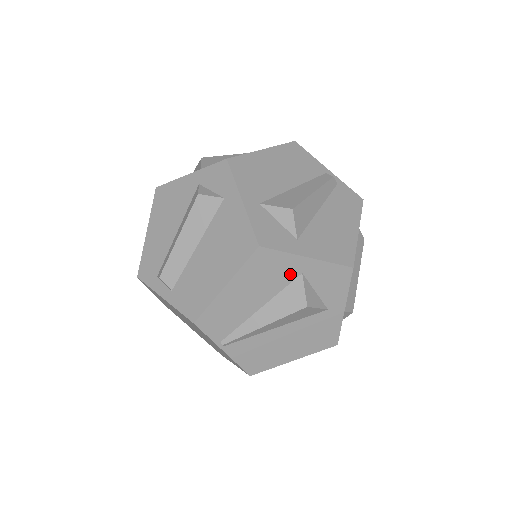
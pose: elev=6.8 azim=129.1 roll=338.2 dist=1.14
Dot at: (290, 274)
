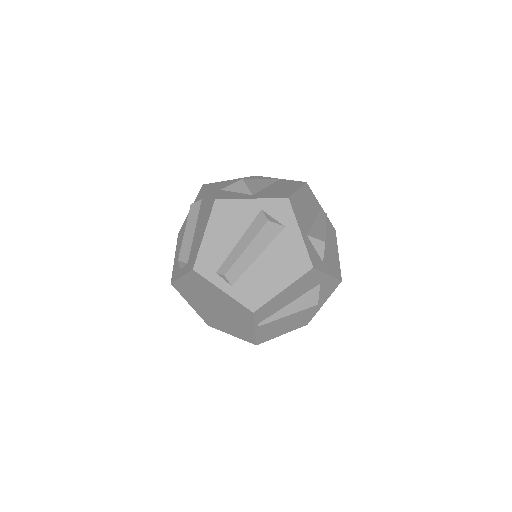
Dot at: (315, 284)
